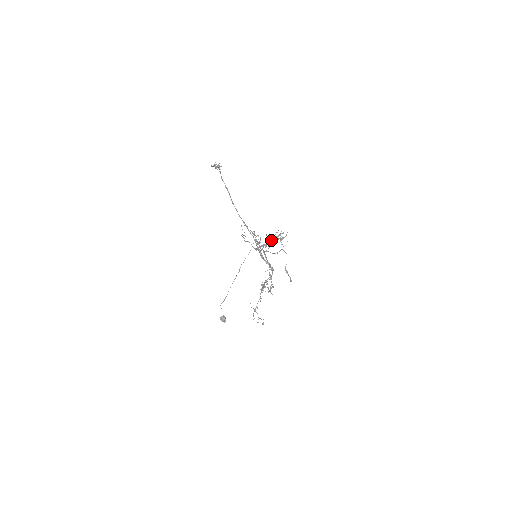
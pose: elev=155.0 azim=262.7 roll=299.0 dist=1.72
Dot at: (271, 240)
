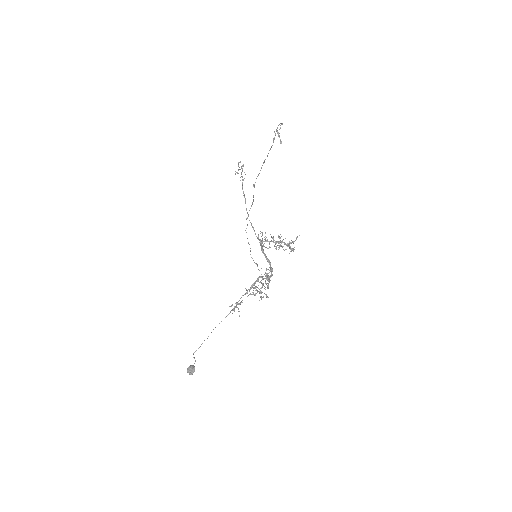
Dot at: (278, 242)
